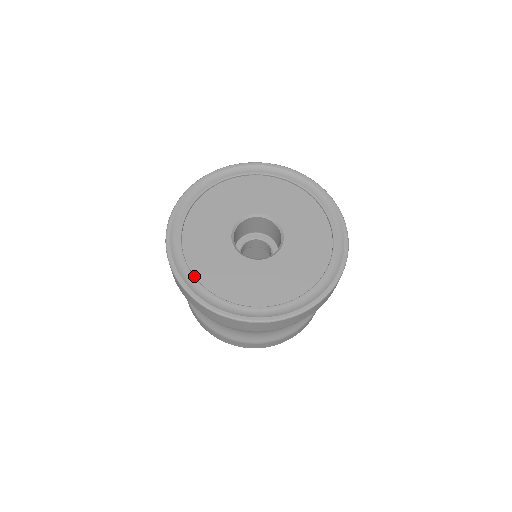
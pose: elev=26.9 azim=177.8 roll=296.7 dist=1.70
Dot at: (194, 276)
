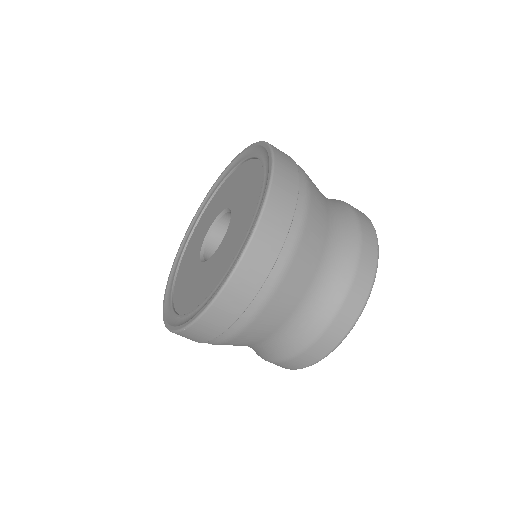
Dot at: (171, 296)
